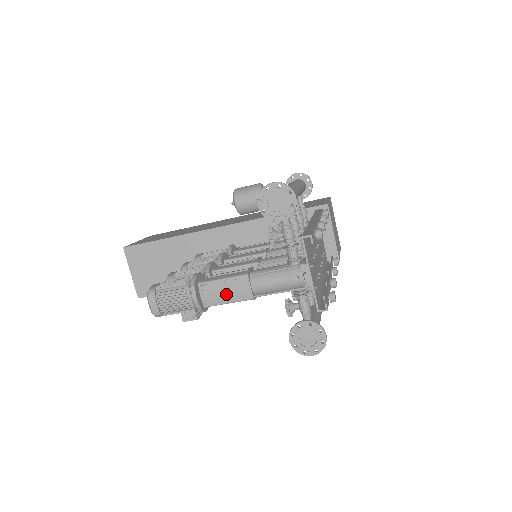
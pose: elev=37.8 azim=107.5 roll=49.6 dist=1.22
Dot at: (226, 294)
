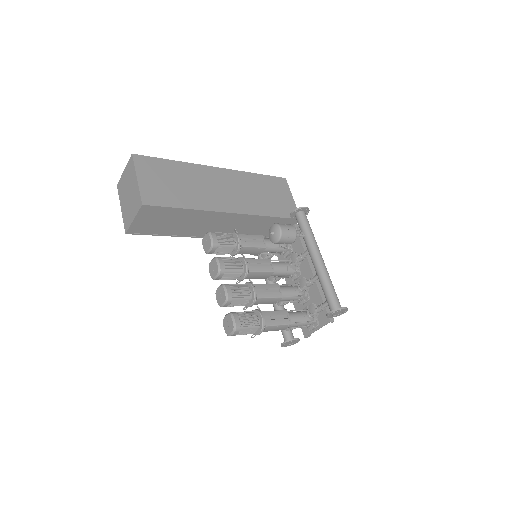
Dot at: (274, 330)
